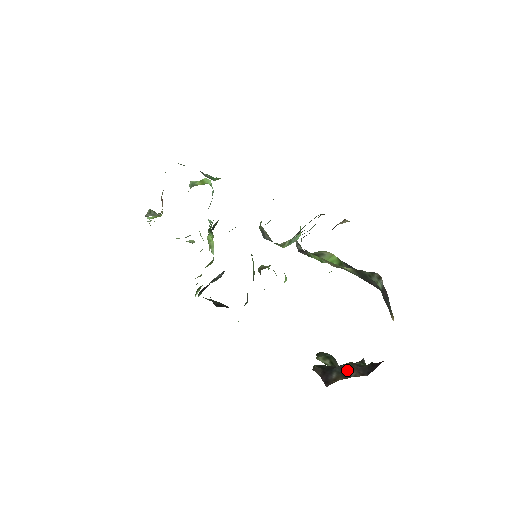
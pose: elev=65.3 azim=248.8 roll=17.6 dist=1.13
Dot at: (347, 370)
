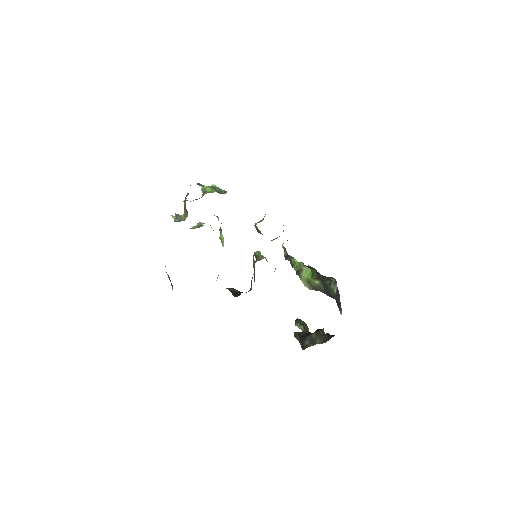
Dot at: (314, 339)
